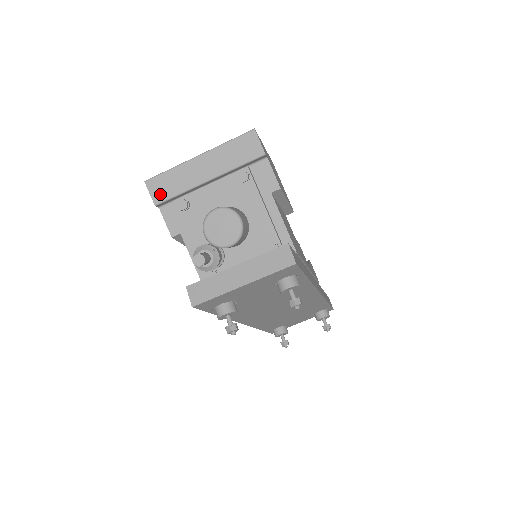
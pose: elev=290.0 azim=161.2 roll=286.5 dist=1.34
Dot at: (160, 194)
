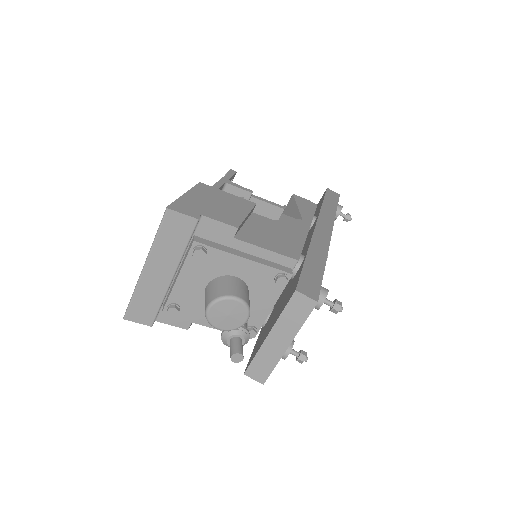
Dot at: (146, 317)
